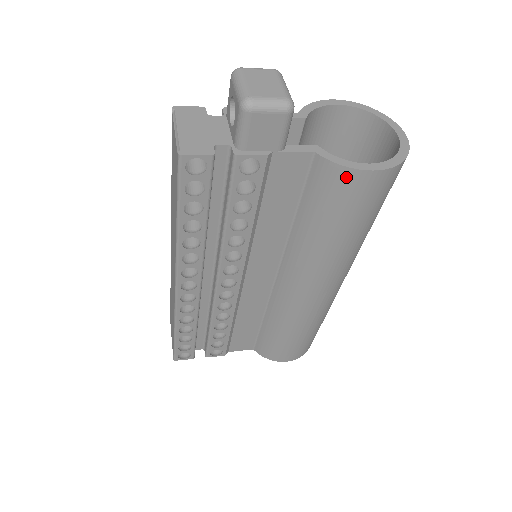
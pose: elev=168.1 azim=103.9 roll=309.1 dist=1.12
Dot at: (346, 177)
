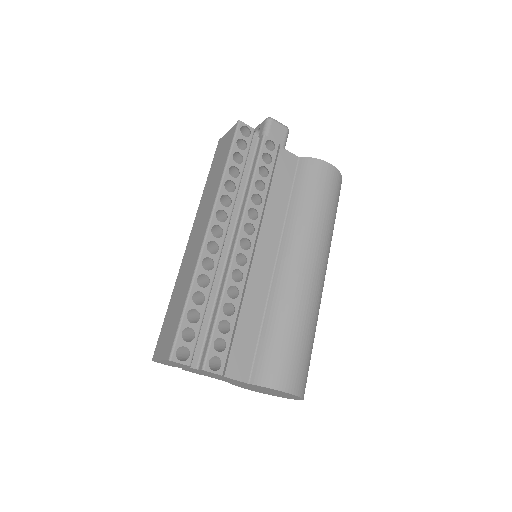
Dot at: (319, 165)
